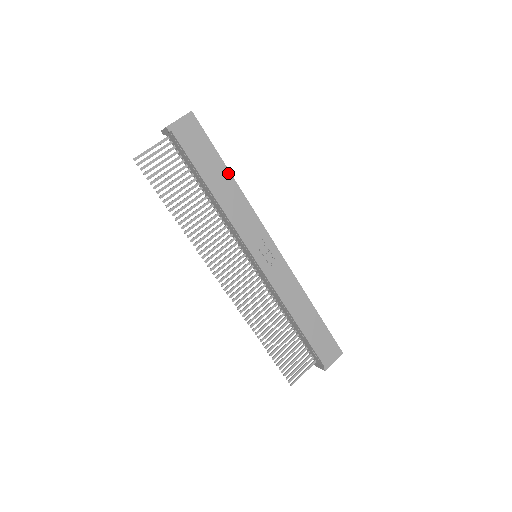
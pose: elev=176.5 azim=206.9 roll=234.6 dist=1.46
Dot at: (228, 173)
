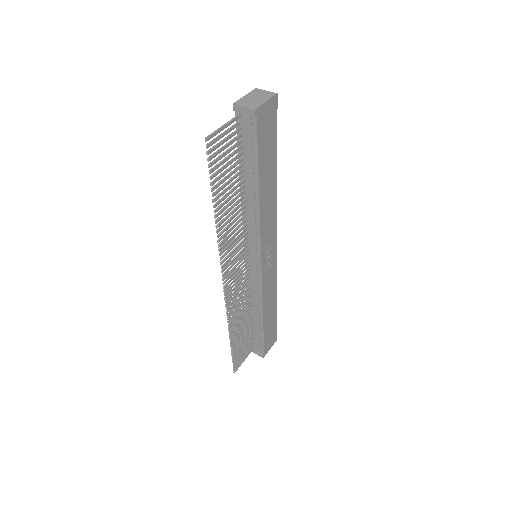
Dot at: (276, 172)
